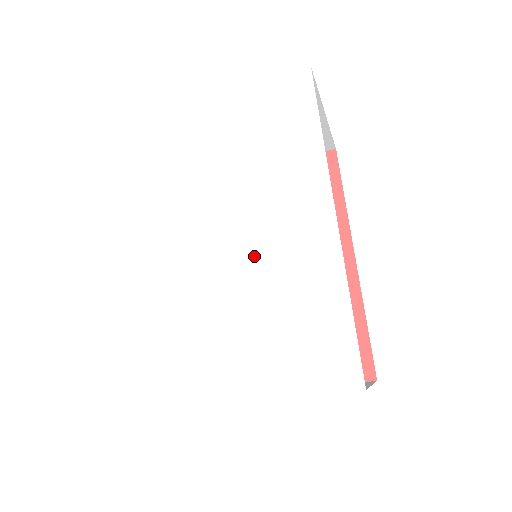
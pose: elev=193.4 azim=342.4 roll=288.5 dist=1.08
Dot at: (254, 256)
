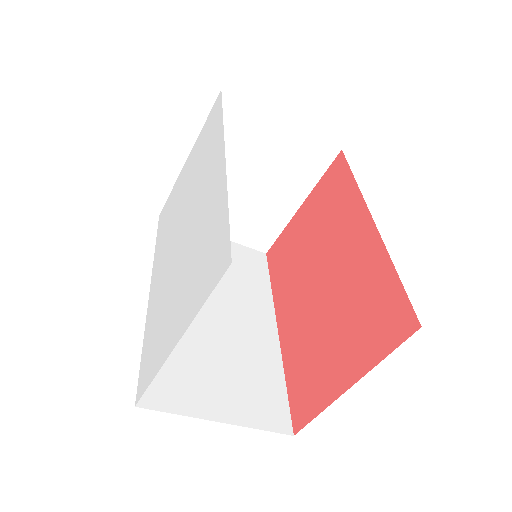
Dot at: (191, 229)
